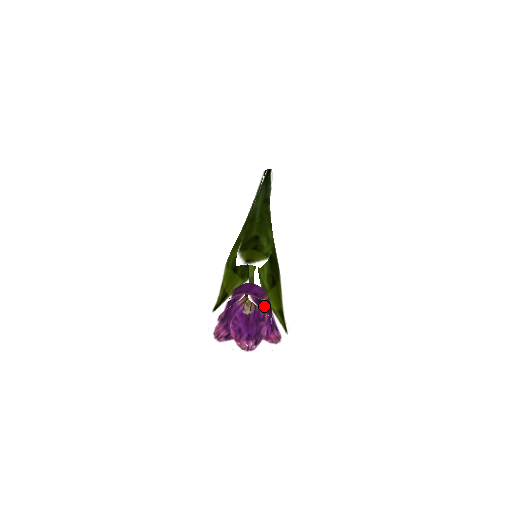
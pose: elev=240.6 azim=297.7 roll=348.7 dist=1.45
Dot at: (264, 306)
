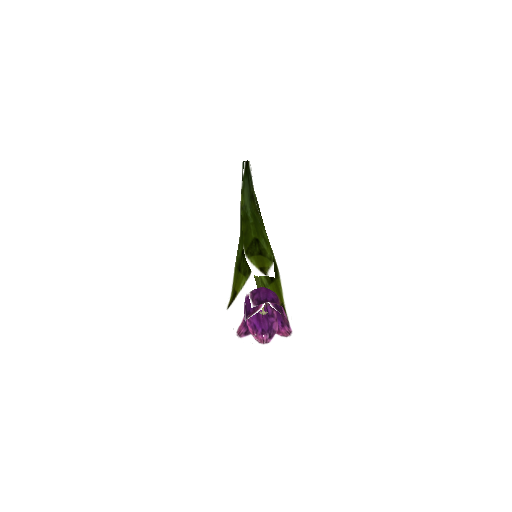
Dot at: (280, 310)
